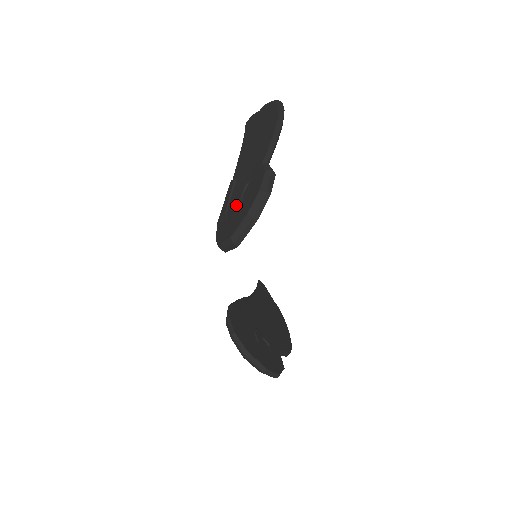
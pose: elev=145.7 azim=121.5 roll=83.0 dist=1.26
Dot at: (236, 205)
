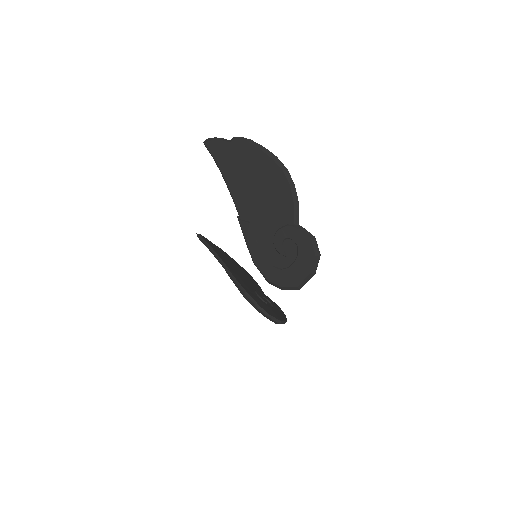
Dot at: (278, 255)
